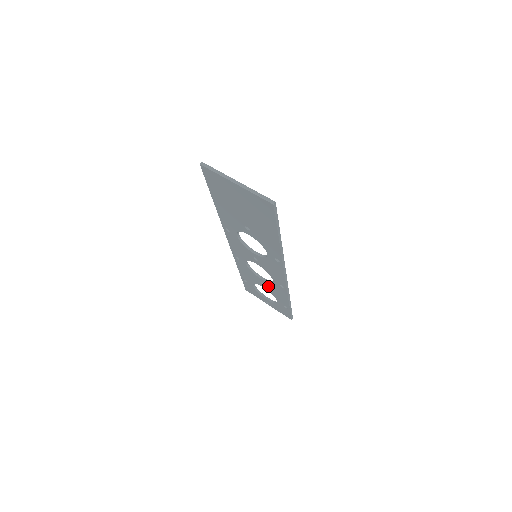
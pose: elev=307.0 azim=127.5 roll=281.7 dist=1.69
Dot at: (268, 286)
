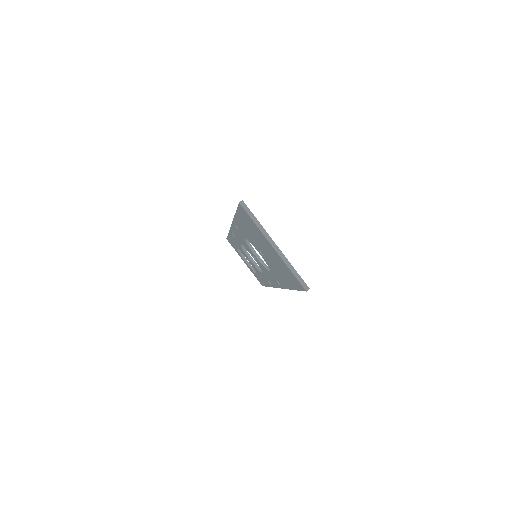
Dot at: (254, 266)
